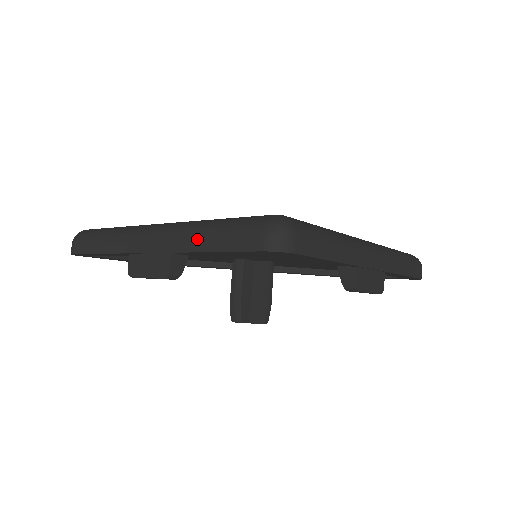
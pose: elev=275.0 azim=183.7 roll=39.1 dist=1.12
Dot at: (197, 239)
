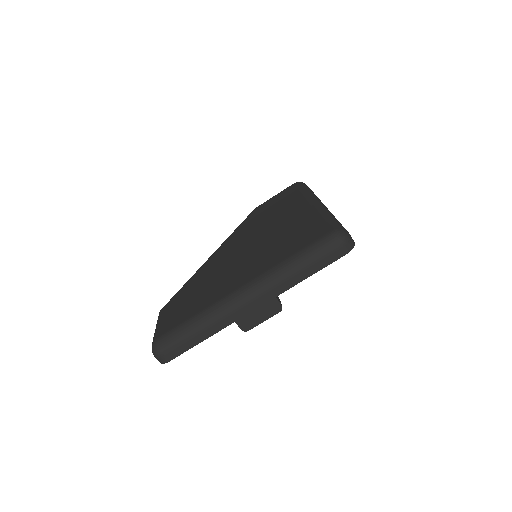
Dot at: (294, 277)
